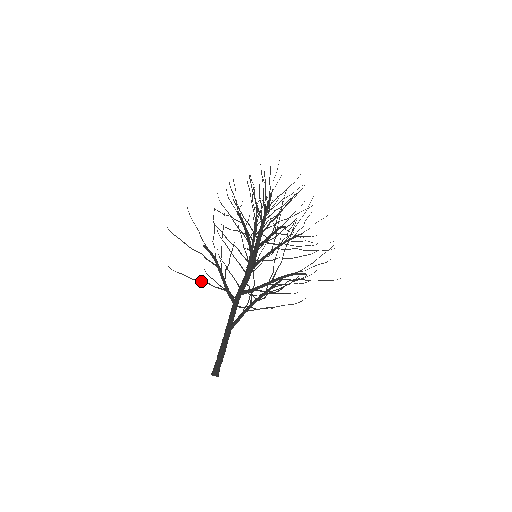
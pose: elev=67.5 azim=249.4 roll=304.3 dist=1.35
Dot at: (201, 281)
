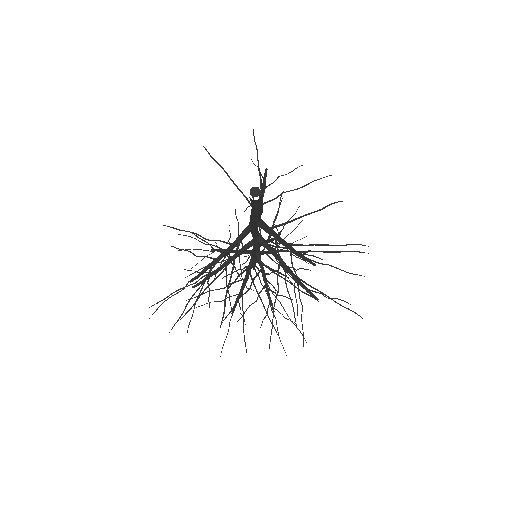
Dot at: occluded
